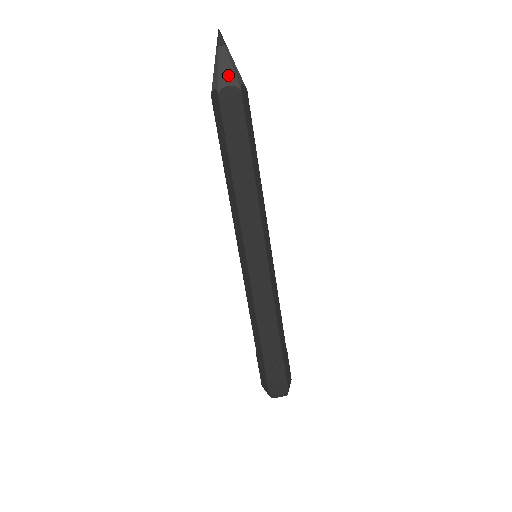
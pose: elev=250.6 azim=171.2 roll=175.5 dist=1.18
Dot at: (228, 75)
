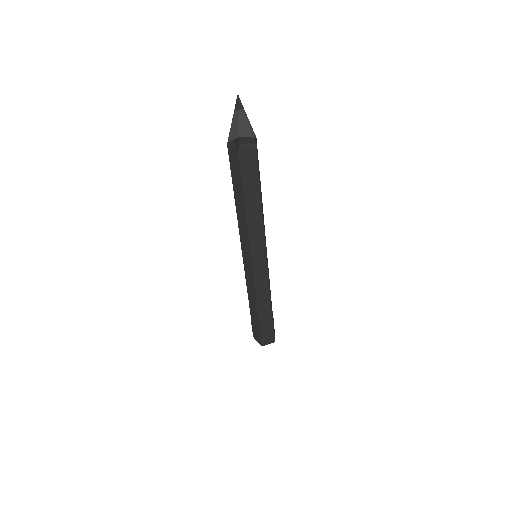
Dot at: (246, 134)
